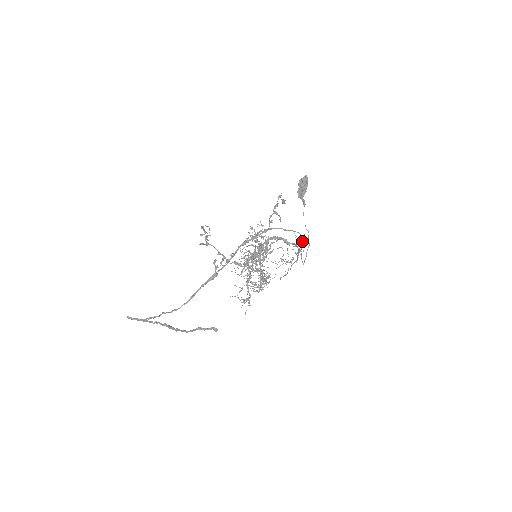
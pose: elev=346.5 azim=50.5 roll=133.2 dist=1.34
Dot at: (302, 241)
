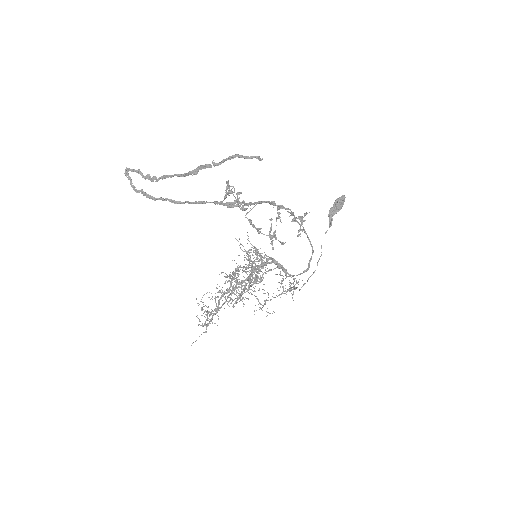
Dot at: (309, 265)
